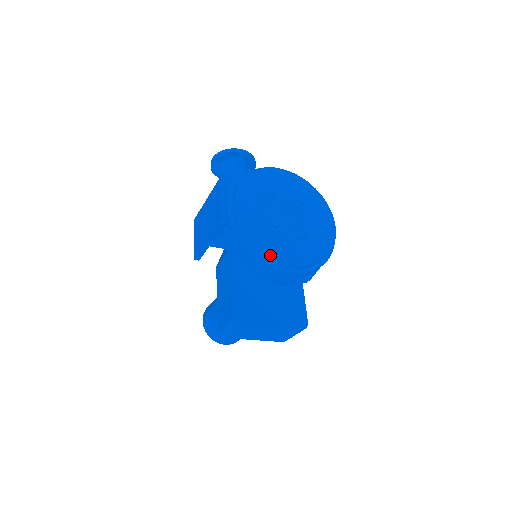
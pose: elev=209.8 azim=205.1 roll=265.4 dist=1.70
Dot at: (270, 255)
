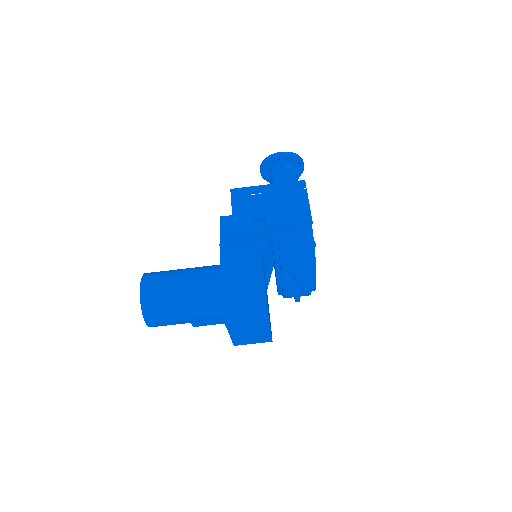
Dot at: occluded
